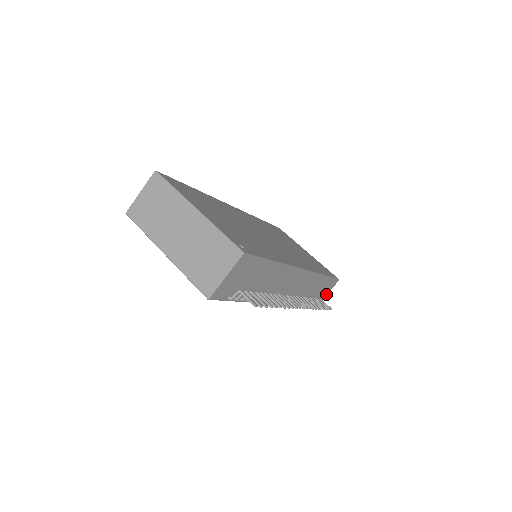
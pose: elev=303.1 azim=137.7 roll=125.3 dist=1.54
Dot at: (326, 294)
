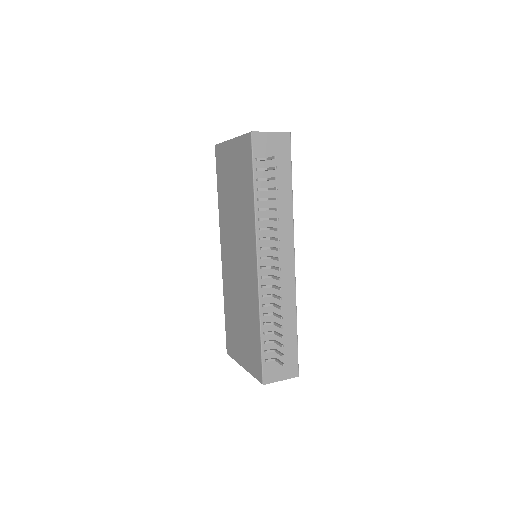
Dot at: (279, 378)
